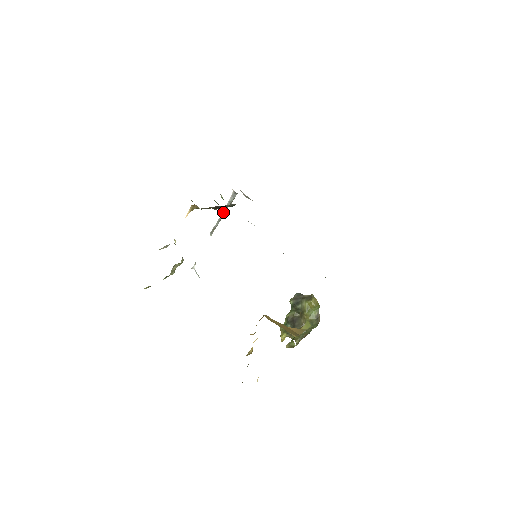
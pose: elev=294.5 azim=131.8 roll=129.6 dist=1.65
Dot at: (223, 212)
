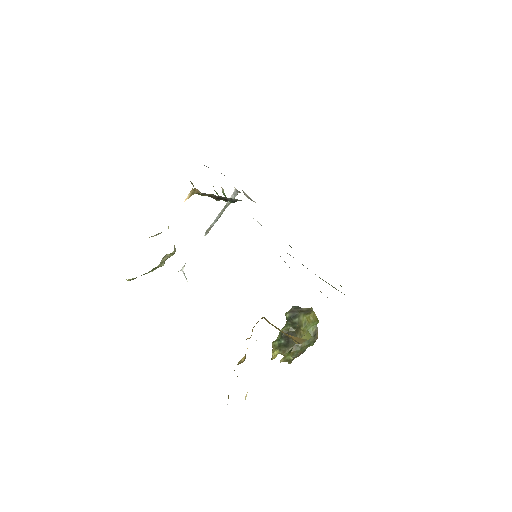
Dot at: (222, 211)
